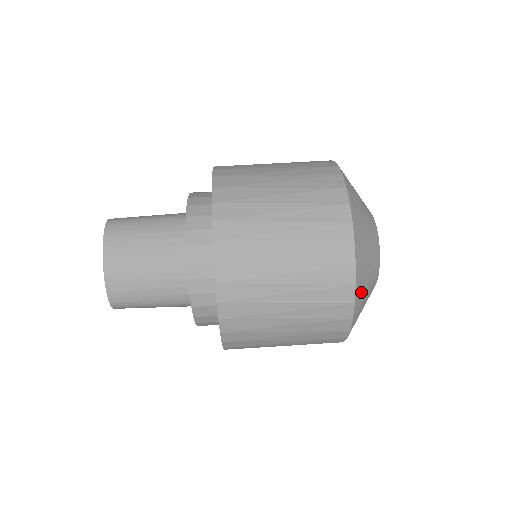
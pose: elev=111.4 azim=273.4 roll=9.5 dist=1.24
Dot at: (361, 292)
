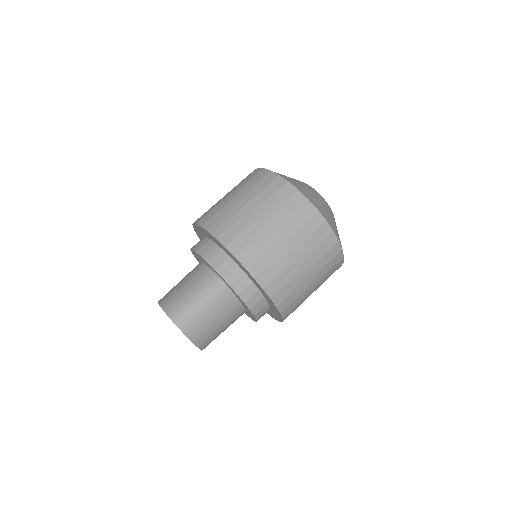
Dot at: occluded
